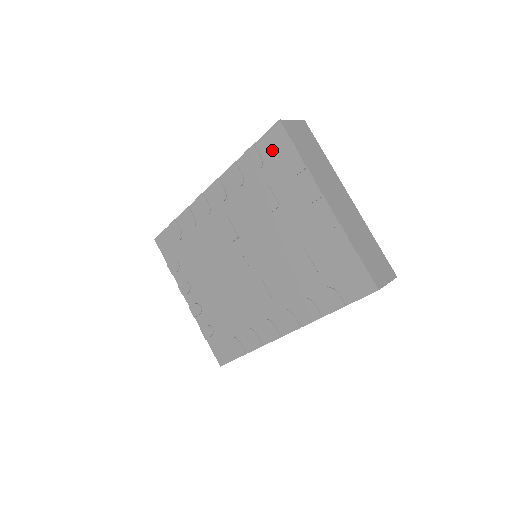
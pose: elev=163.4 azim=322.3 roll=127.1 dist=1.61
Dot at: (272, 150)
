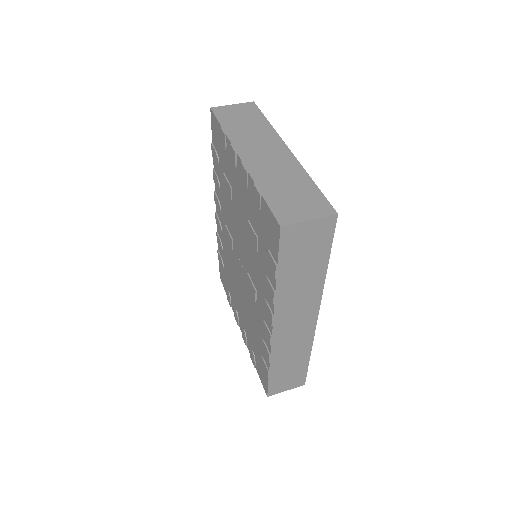
Dot at: (216, 139)
